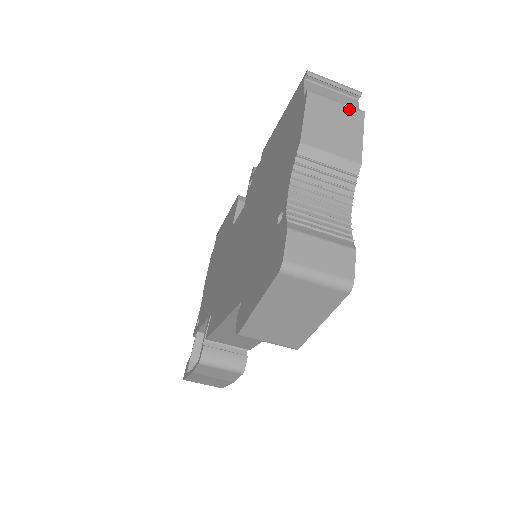
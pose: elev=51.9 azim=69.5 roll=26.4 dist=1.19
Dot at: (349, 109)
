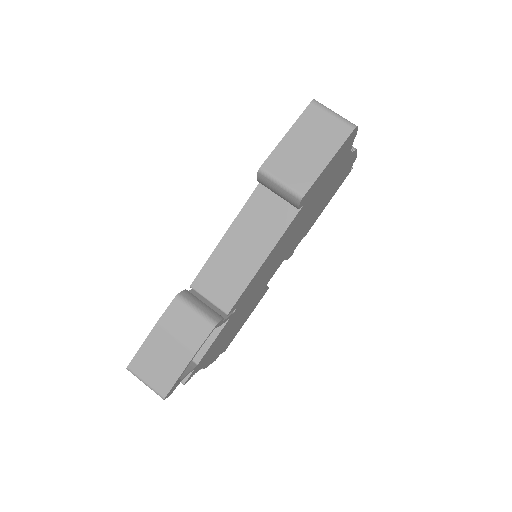
Dot at: occluded
